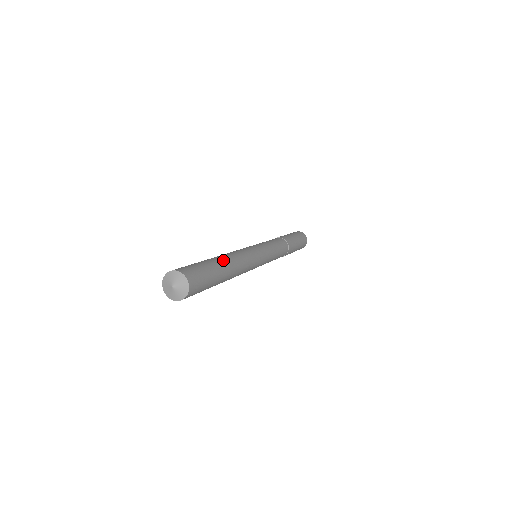
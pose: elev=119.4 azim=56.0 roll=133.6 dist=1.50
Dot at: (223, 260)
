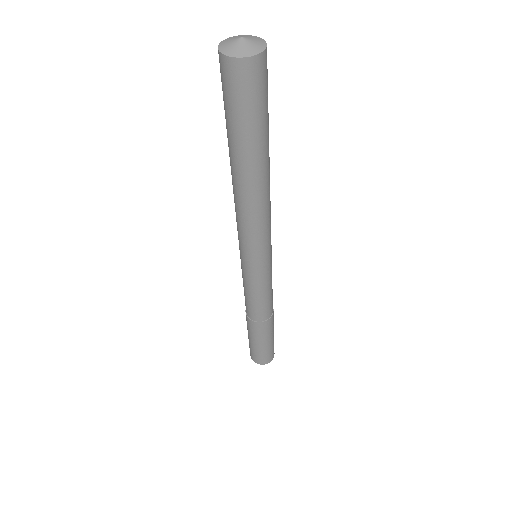
Dot at: occluded
